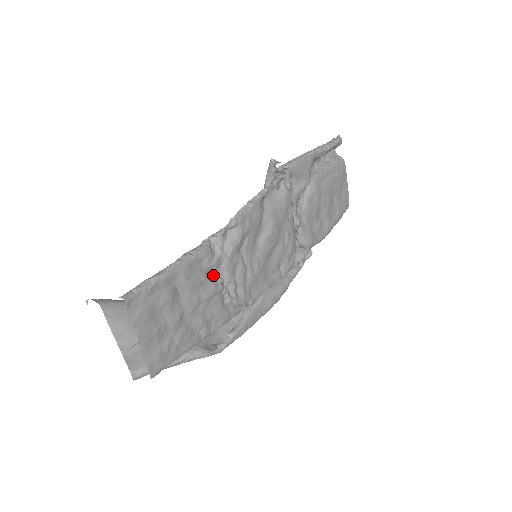
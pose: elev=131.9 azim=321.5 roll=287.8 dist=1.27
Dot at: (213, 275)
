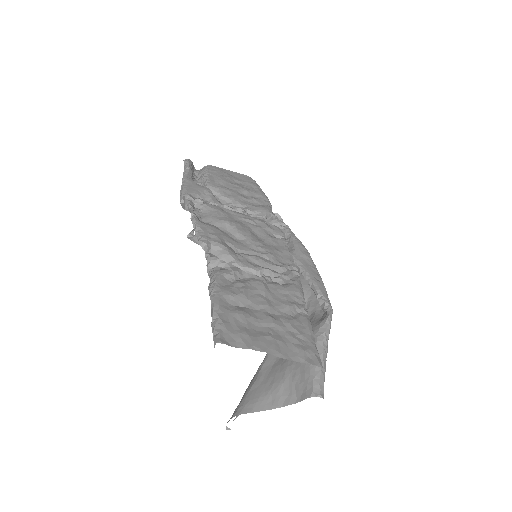
Dot at: (245, 279)
